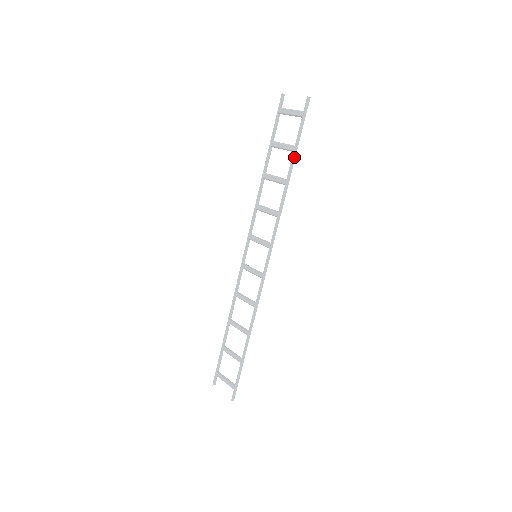
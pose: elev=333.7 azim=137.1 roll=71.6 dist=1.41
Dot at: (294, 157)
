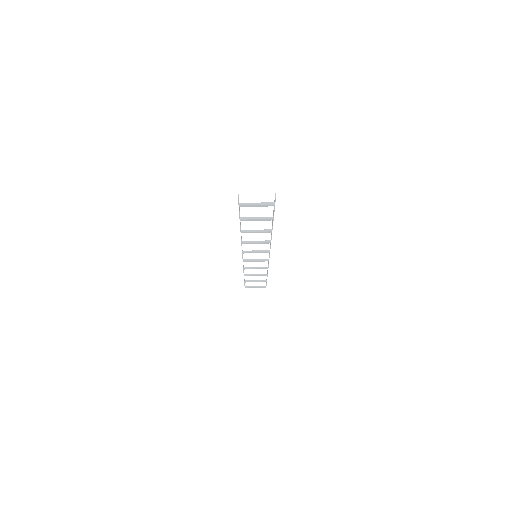
Dot at: (273, 220)
